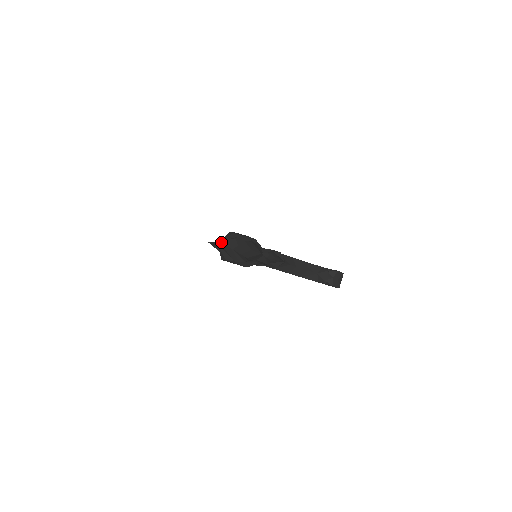
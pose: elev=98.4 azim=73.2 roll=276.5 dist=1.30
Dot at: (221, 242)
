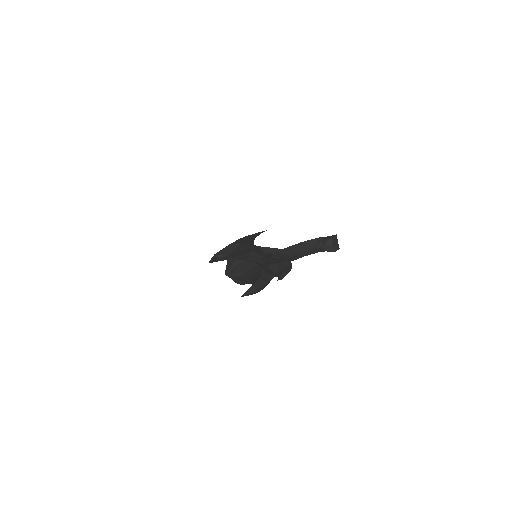
Dot at: (230, 275)
